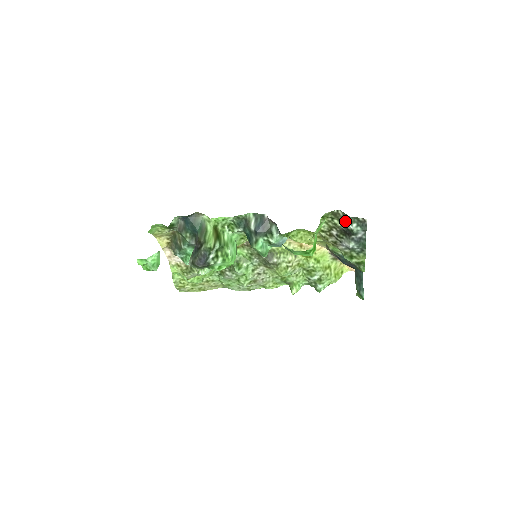
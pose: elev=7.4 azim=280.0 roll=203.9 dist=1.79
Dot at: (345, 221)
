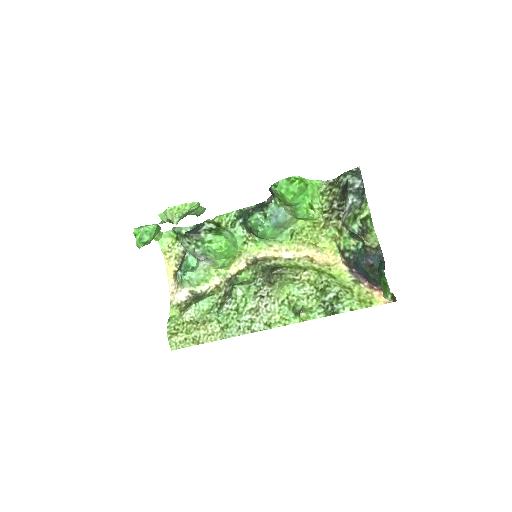
Dot at: (341, 180)
